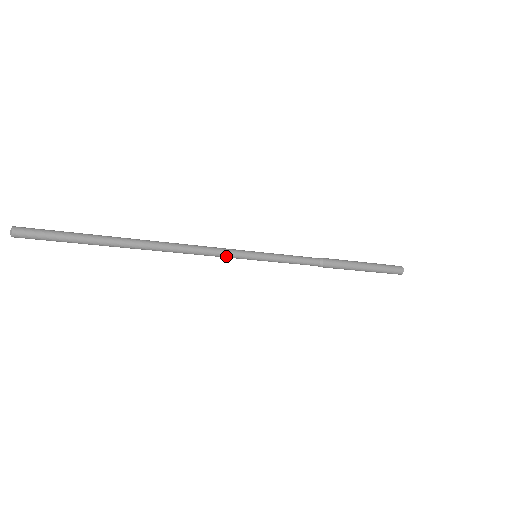
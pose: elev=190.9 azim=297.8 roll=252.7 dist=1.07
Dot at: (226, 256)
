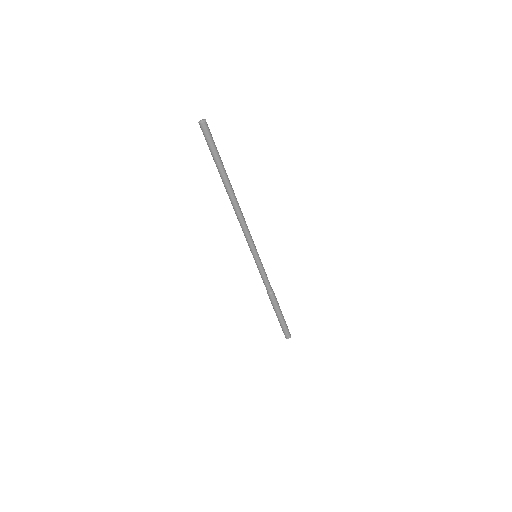
Dot at: (251, 239)
